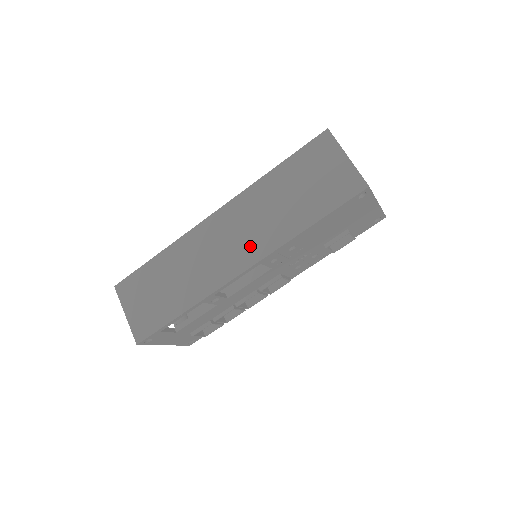
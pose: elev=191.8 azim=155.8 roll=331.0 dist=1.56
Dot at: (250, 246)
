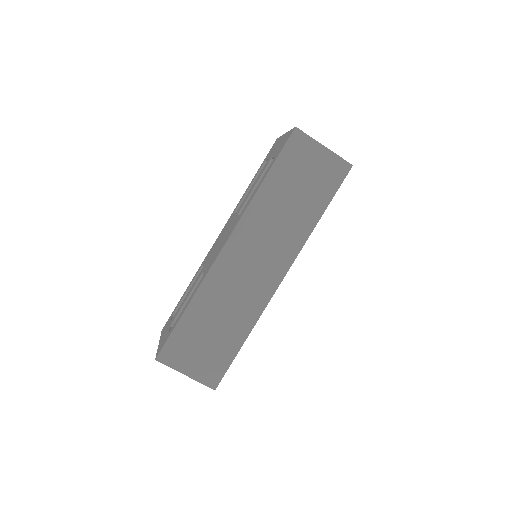
Dot at: (278, 256)
